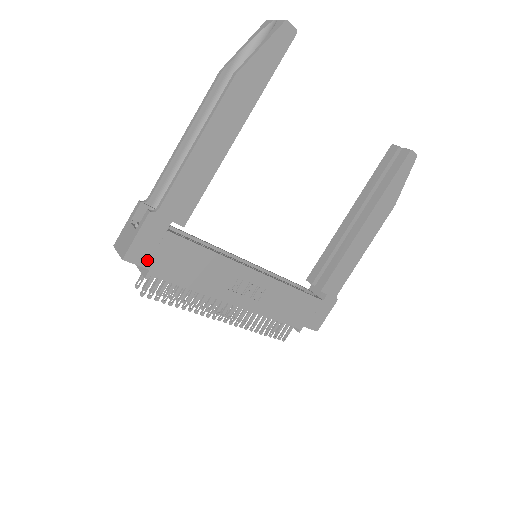
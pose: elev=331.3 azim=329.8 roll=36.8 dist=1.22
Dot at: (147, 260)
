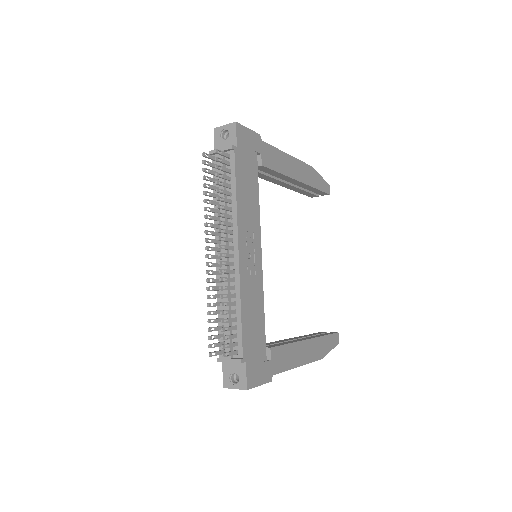
Dot at: (240, 143)
